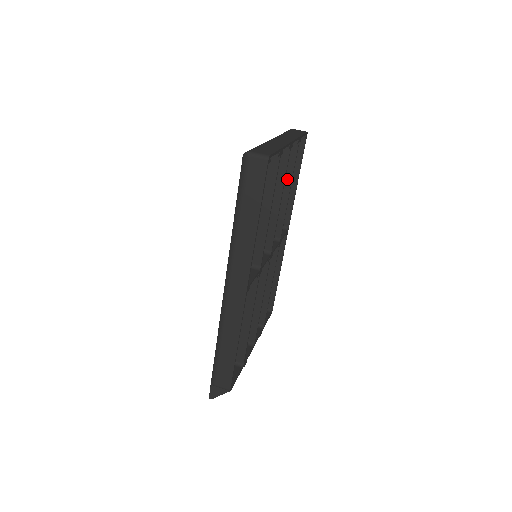
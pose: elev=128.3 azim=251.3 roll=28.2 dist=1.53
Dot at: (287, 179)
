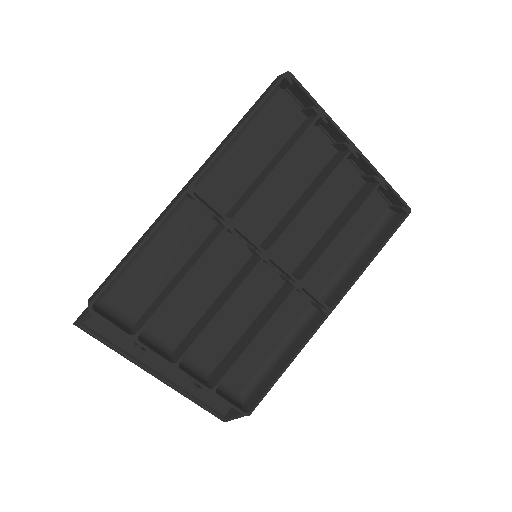
Dot at: (348, 217)
